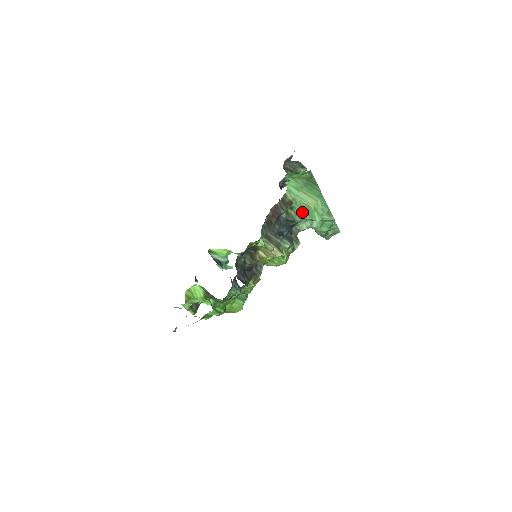
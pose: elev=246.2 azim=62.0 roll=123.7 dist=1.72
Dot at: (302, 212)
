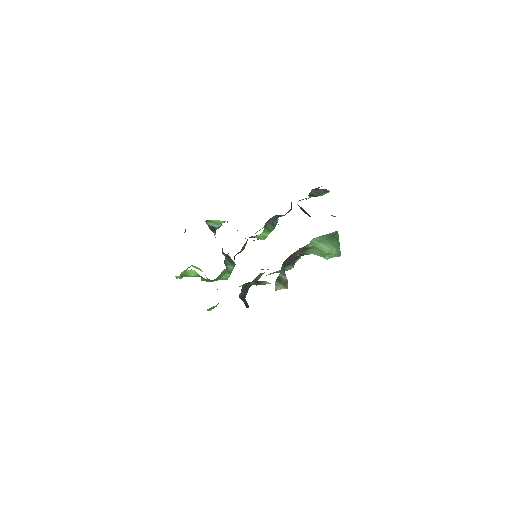
Dot at: (315, 251)
